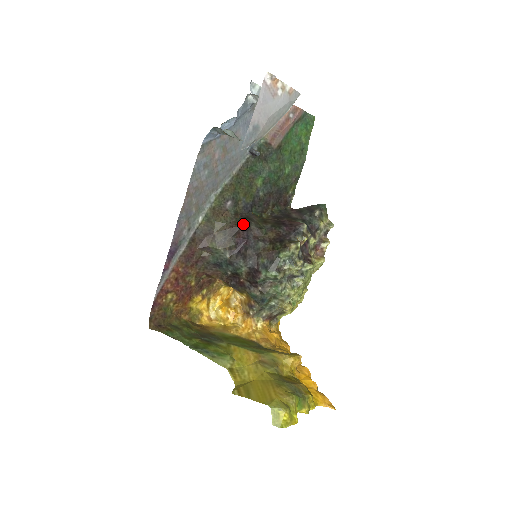
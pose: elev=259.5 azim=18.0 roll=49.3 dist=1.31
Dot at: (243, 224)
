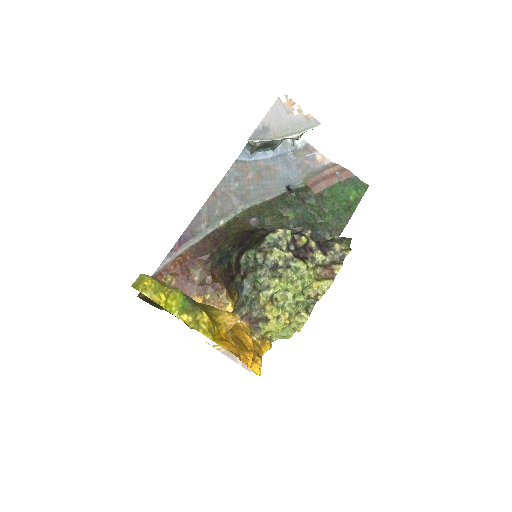
Dot at: occluded
